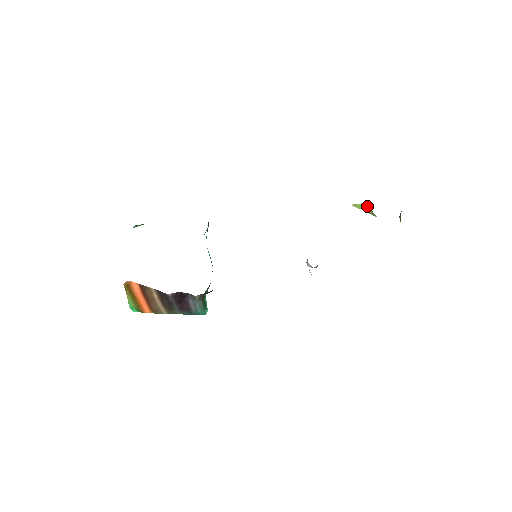
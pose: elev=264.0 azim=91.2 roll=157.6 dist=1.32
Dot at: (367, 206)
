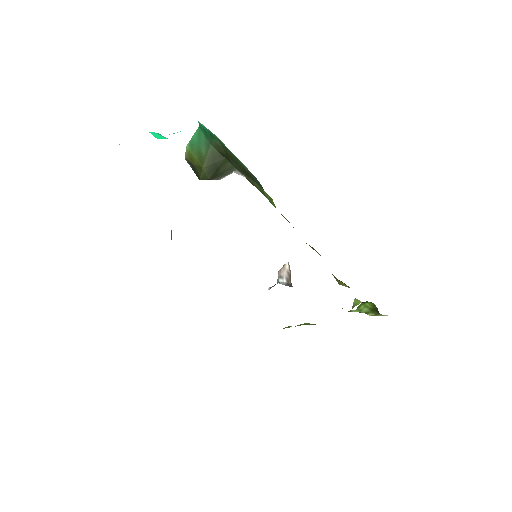
Dot at: occluded
